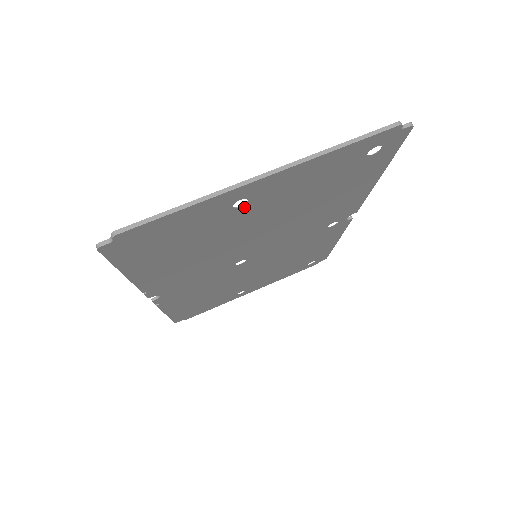
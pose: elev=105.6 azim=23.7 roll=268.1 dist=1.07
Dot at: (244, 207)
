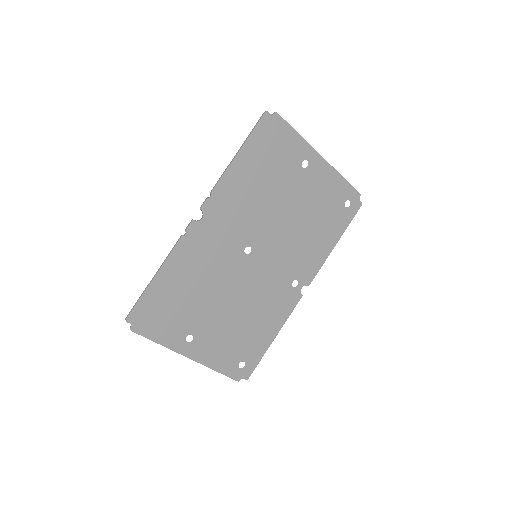
Dot at: (303, 171)
